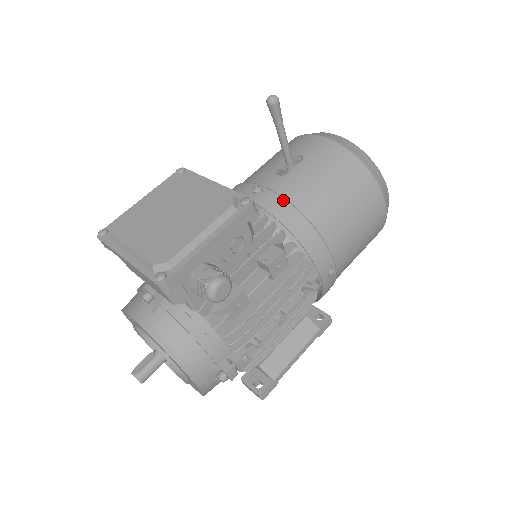
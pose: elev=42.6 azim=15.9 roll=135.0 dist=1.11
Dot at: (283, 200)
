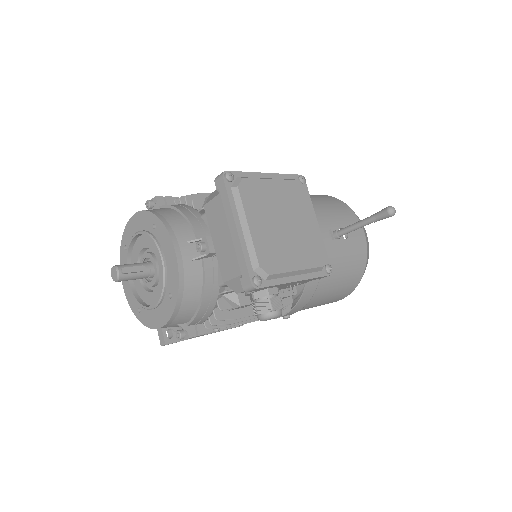
Dot at: occluded
